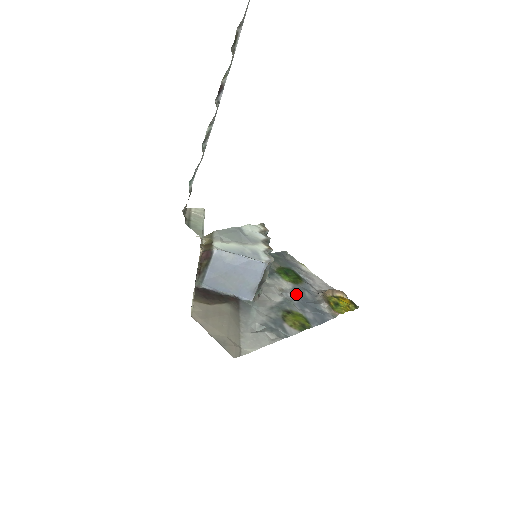
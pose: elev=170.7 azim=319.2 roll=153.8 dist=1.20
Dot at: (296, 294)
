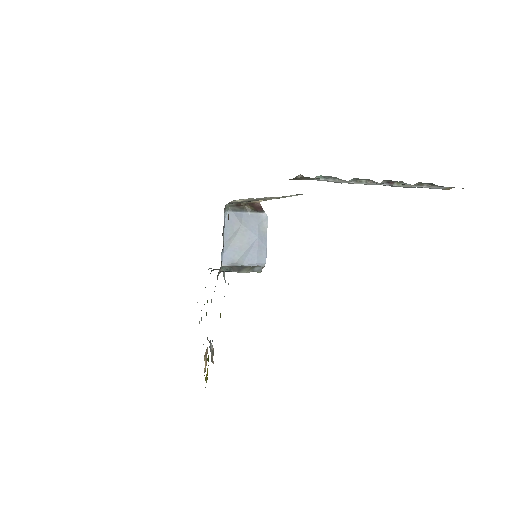
Dot at: occluded
